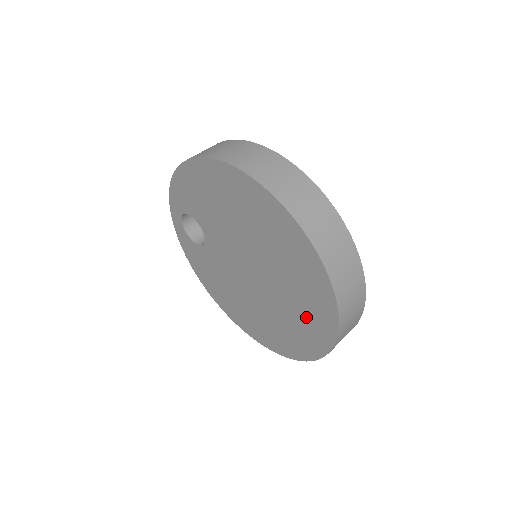
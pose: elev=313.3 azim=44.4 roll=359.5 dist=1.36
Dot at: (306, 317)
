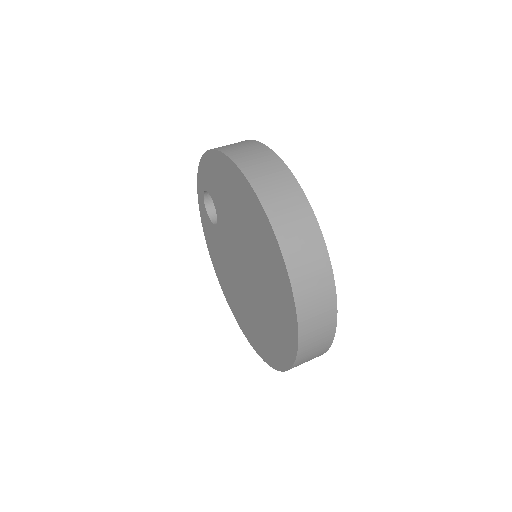
Dot at: (275, 333)
